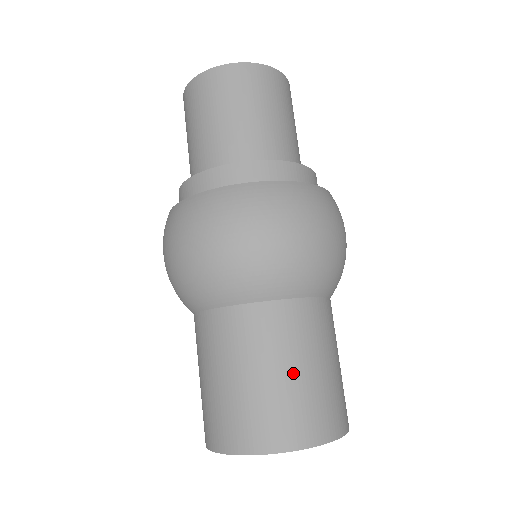
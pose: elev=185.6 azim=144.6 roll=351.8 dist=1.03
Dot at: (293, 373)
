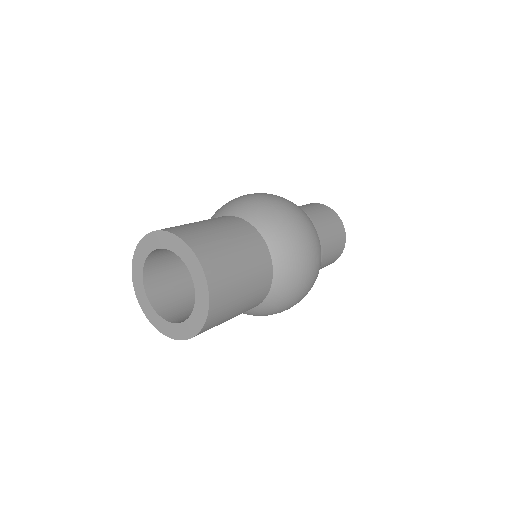
Dot at: (243, 275)
